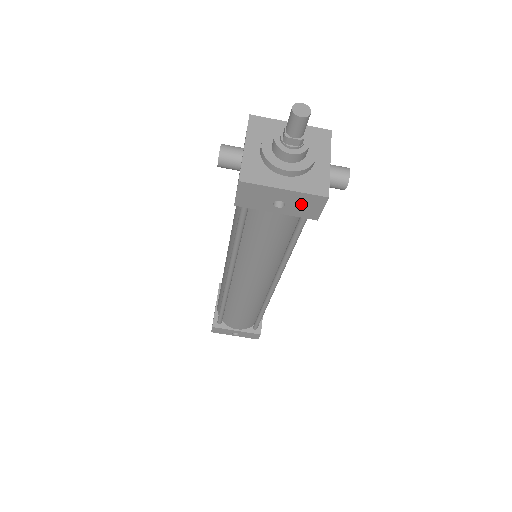
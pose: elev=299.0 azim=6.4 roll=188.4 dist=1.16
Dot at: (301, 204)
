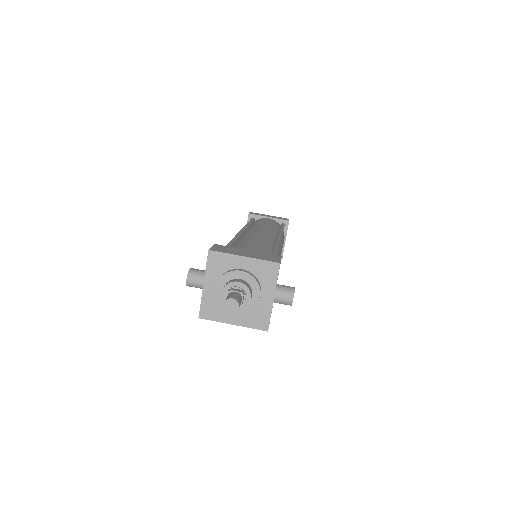
Dot at: occluded
